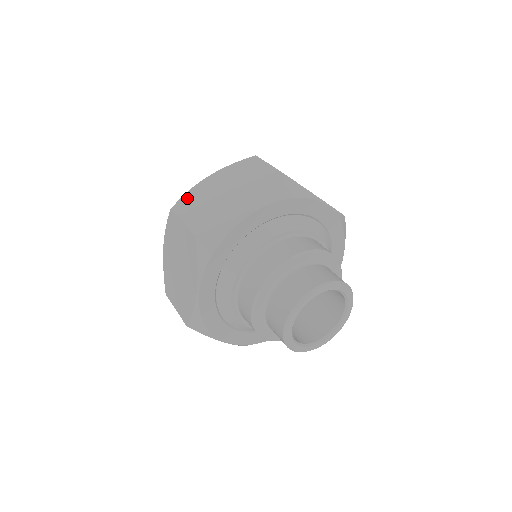
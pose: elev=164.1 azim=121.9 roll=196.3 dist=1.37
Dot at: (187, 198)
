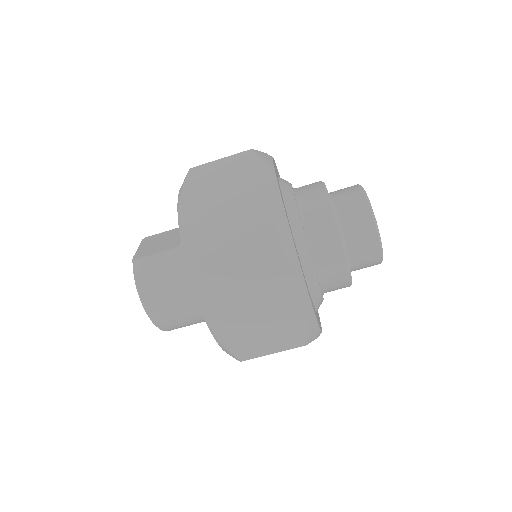
Dot at: (197, 243)
